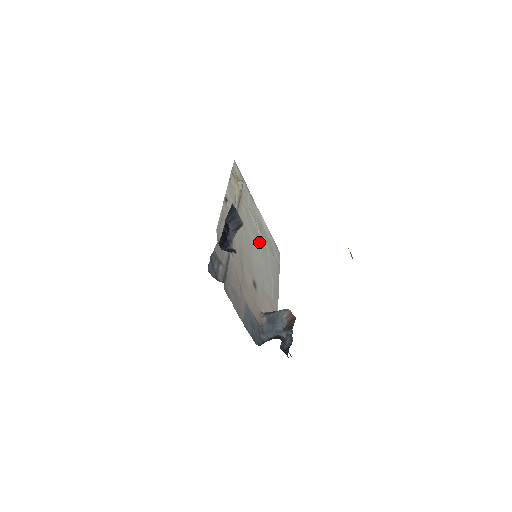
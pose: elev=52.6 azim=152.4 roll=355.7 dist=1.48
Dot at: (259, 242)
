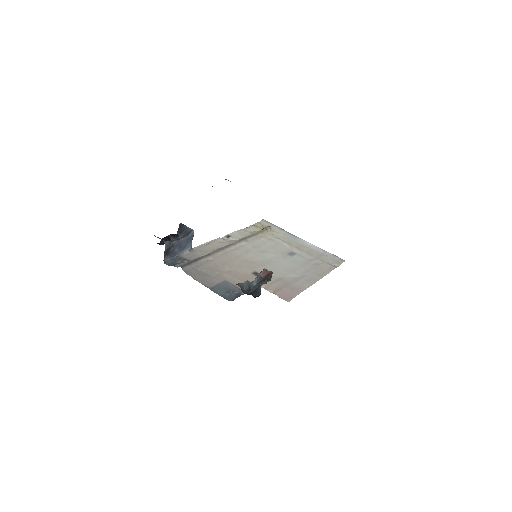
Dot at: (291, 255)
